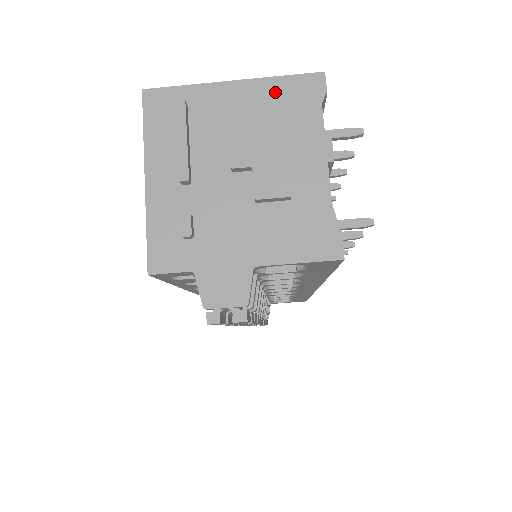
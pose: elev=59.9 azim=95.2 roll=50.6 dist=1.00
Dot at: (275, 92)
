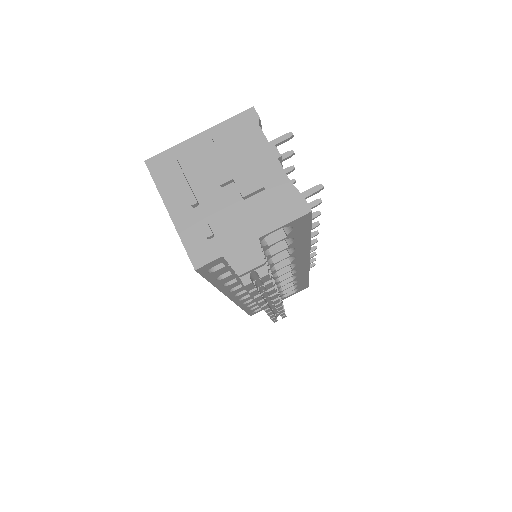
Dot at: (228, 130)
